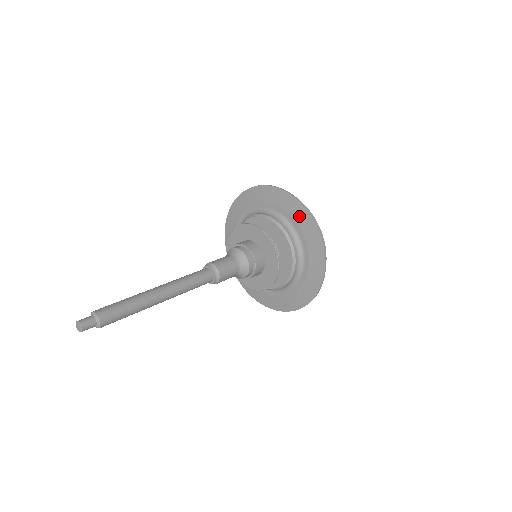
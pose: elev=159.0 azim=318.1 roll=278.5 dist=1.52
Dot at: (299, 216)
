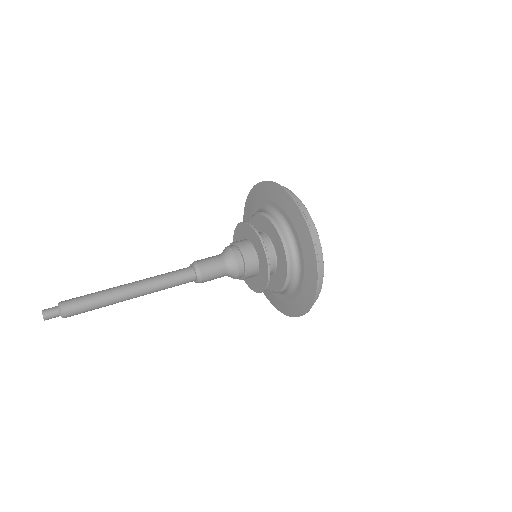
Dot at: (296, 220)
